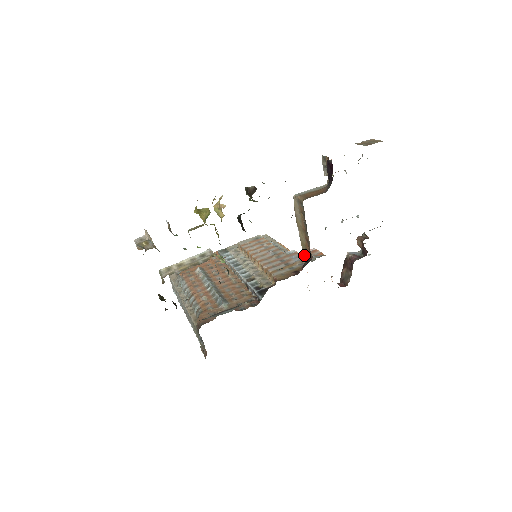
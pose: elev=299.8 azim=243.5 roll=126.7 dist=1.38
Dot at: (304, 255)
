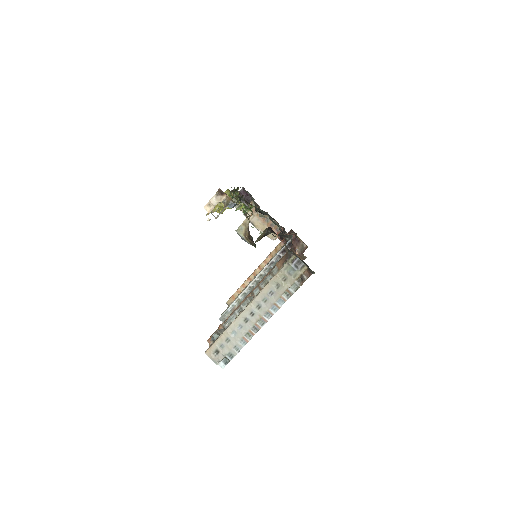
Dot at: occluded
